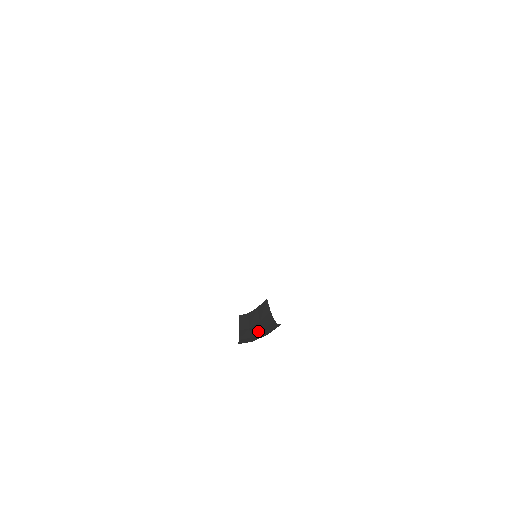
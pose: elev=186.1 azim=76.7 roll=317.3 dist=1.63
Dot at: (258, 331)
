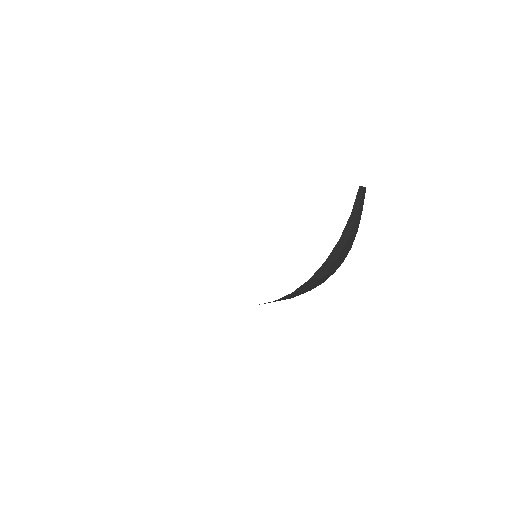
Dot at: (354, 231)
